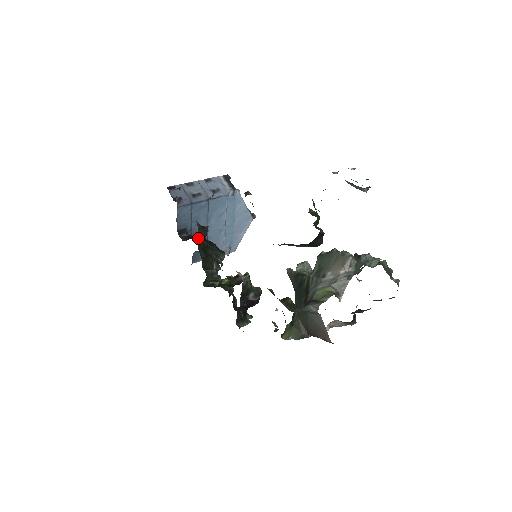
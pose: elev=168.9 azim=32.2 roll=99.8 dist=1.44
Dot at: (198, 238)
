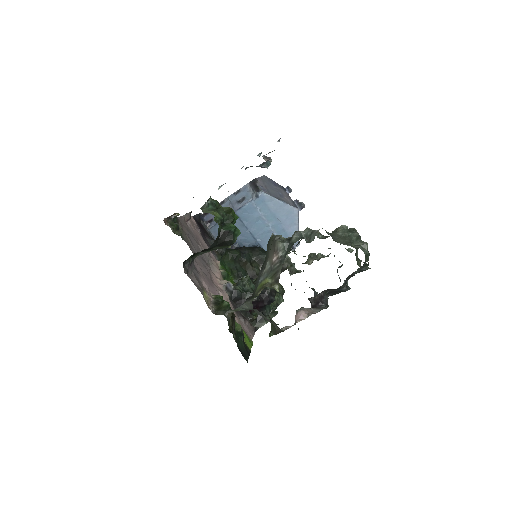
Dot at: occluded
